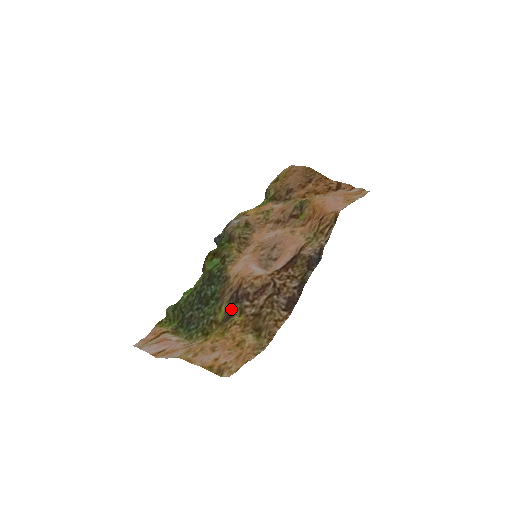
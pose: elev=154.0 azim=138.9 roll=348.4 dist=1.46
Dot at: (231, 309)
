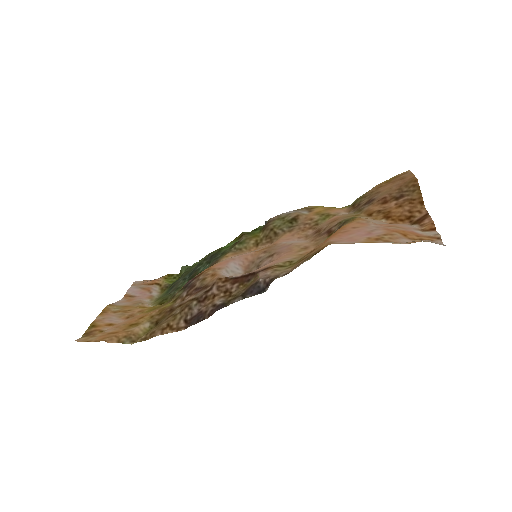
Dot at: (178, 292)
